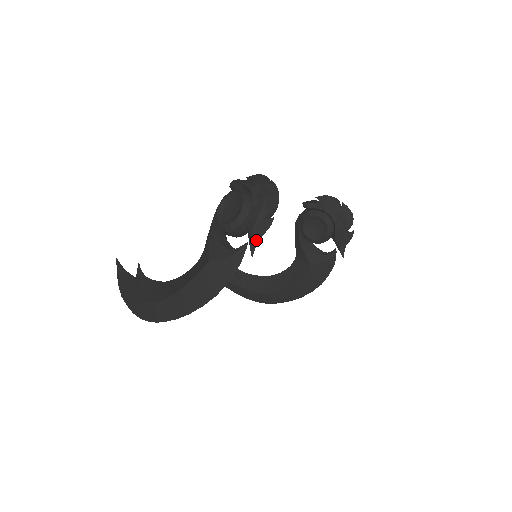
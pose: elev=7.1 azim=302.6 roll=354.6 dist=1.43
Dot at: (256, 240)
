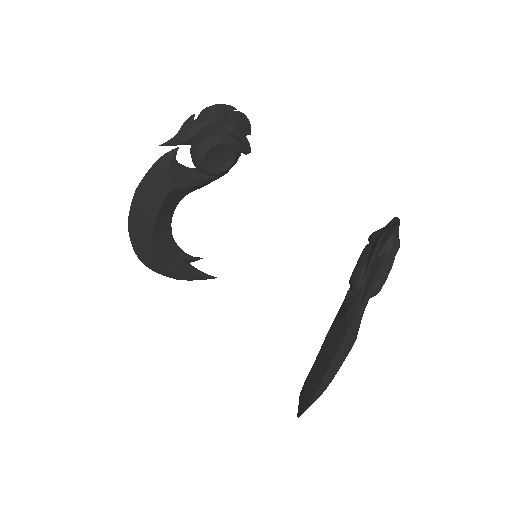
Dot at: (176, 136)
